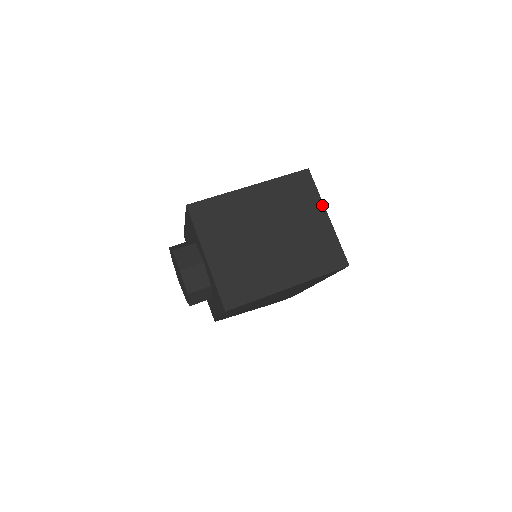
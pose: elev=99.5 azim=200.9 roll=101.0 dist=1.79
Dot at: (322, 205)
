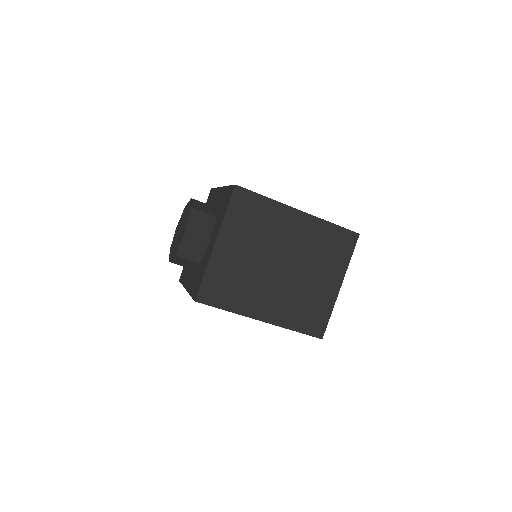
Dot at: (344, 273)
